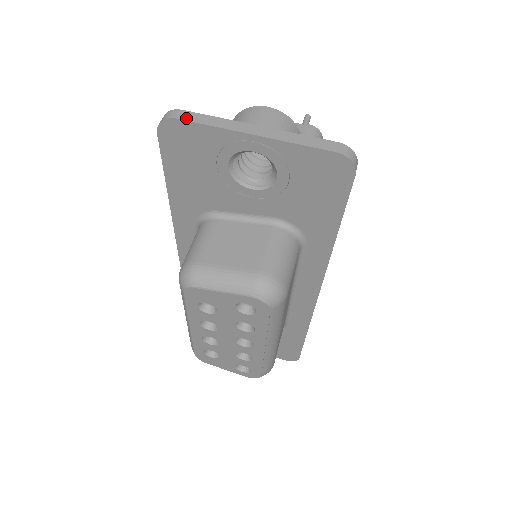
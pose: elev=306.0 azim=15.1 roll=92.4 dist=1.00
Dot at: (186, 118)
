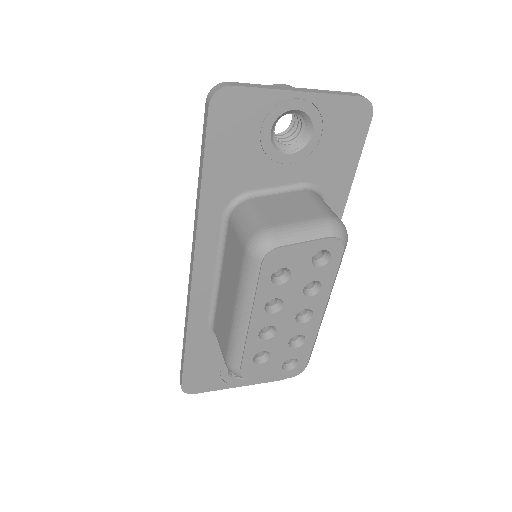
Dot at: (240, 85)
